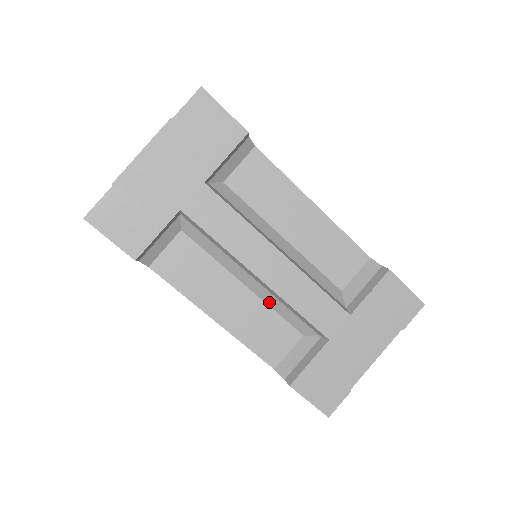
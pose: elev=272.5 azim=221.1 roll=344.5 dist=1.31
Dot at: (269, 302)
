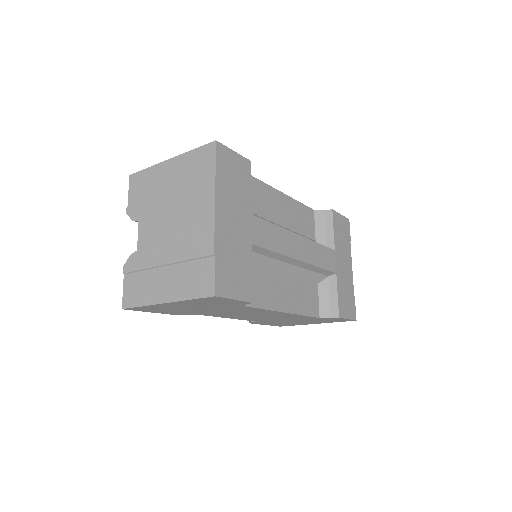
Dot at: (299, 276)
